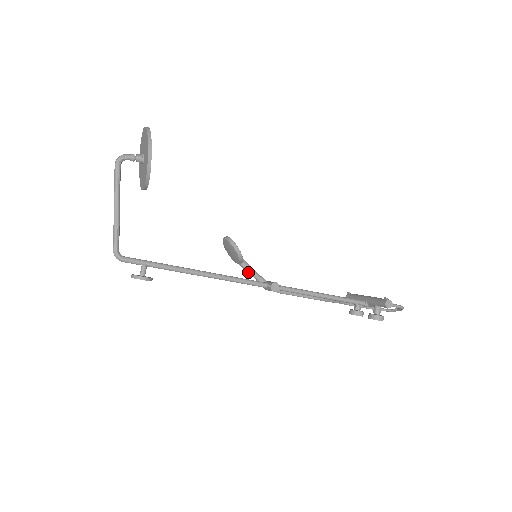
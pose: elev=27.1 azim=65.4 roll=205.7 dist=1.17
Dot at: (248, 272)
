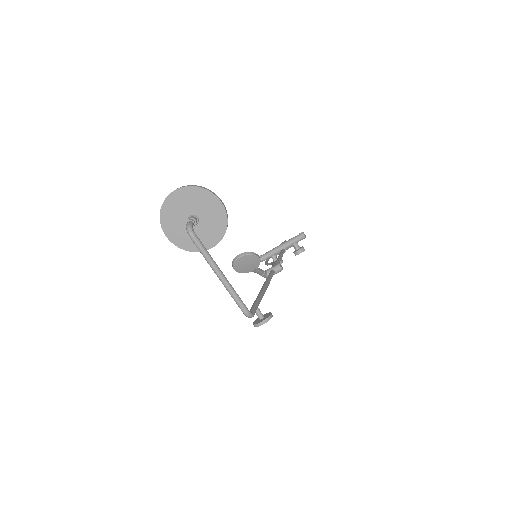
Dot at: (259, 272)
